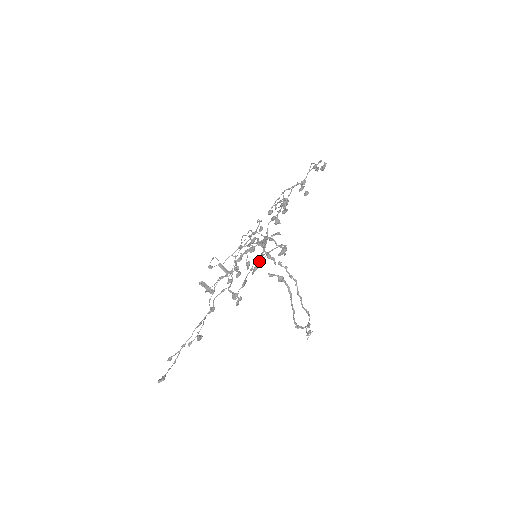
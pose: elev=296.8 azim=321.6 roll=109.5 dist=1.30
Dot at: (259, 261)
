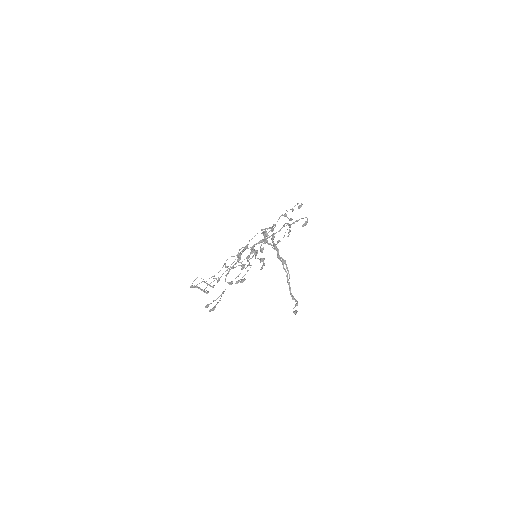
Dot at: (299, 219)
